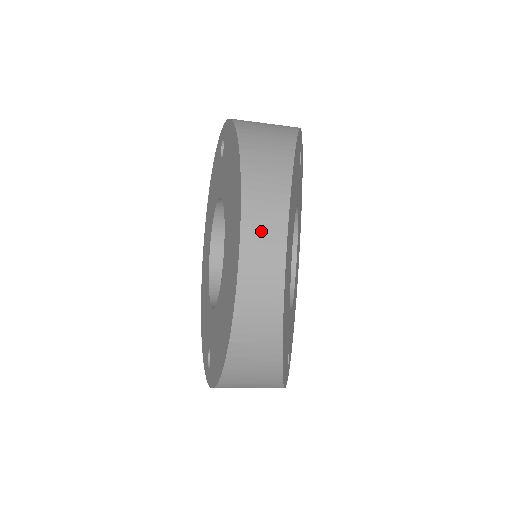
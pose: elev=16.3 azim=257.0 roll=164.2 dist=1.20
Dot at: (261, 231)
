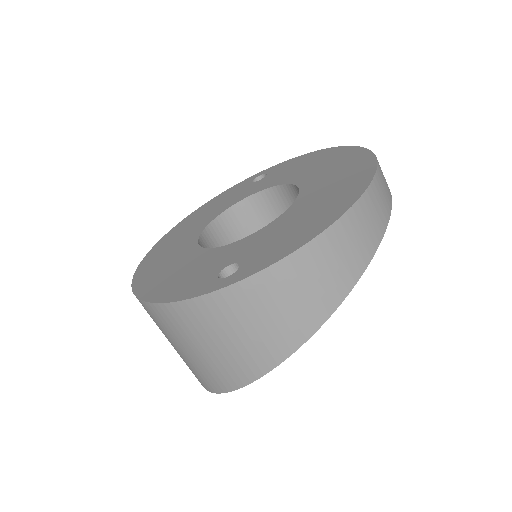
Dot at: occluded
